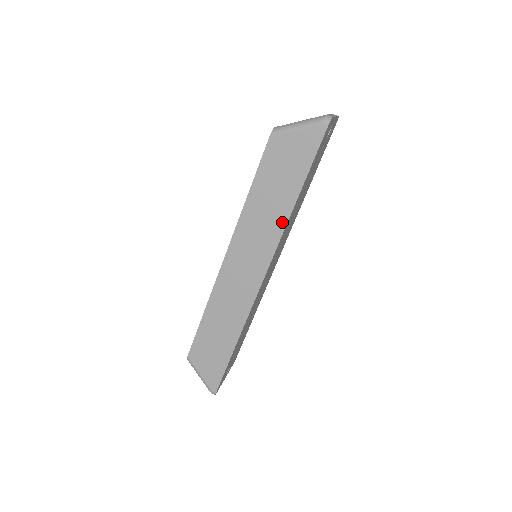
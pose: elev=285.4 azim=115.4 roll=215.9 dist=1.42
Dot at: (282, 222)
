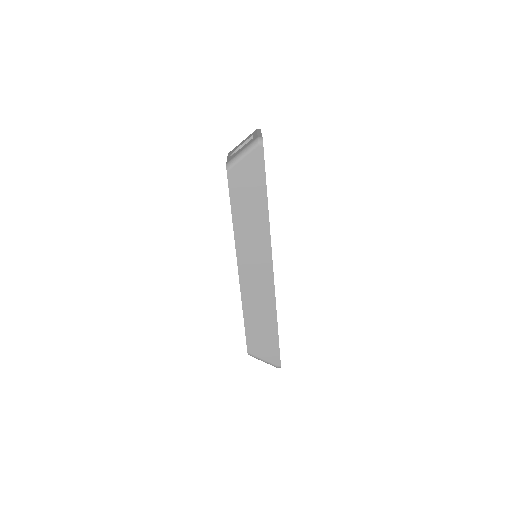
Dot at: (265, 224)
